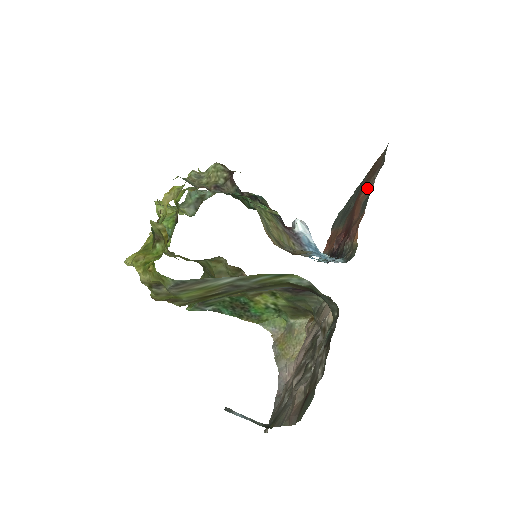
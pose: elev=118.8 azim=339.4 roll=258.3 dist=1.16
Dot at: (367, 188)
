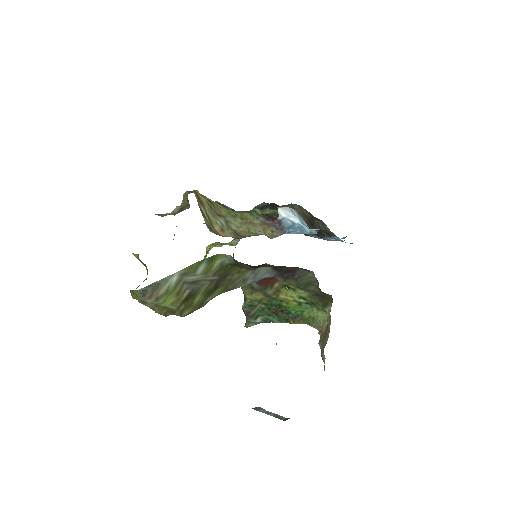
Dot at: occluded
